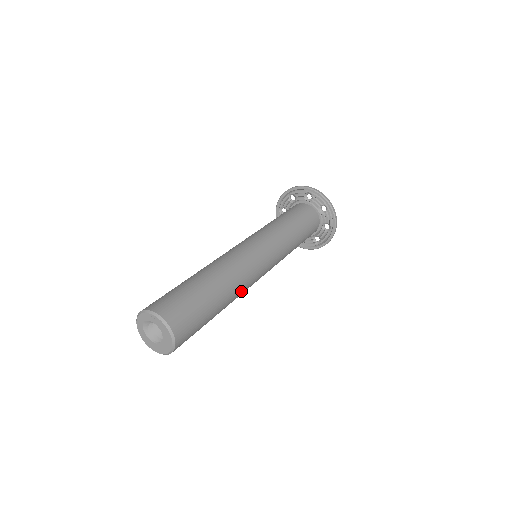
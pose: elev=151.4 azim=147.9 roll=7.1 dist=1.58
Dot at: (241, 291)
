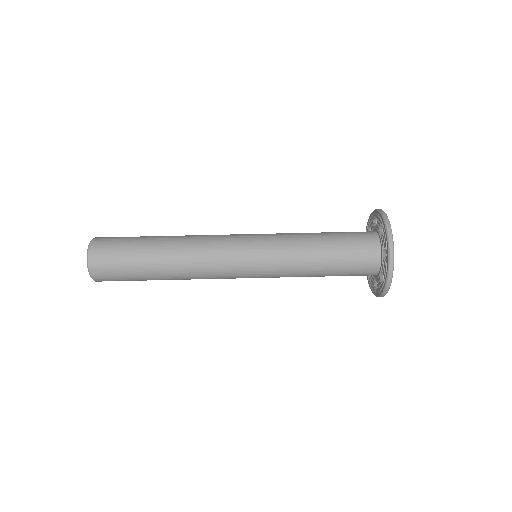
Dot at: occluded
